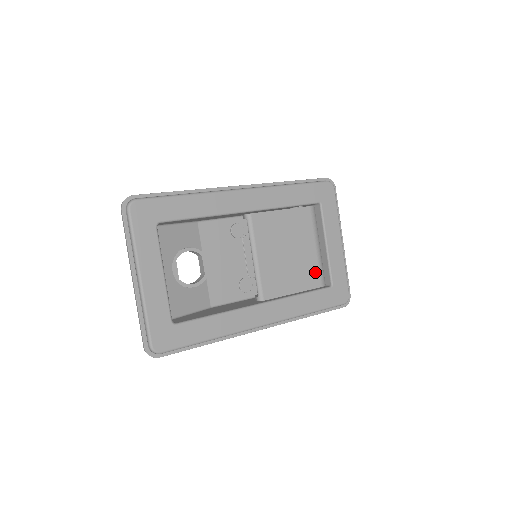
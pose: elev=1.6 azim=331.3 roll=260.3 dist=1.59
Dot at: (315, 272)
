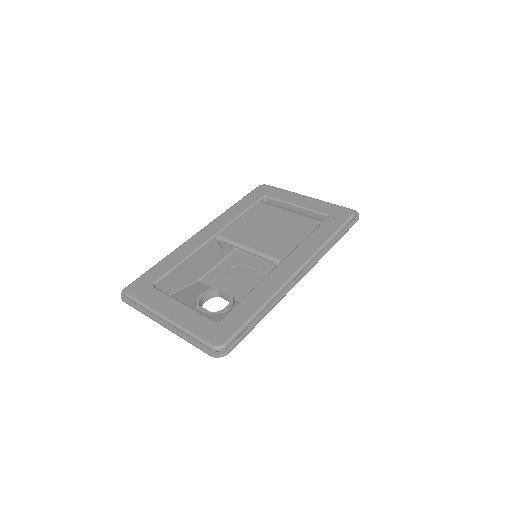
Dot at: (304, 221)
